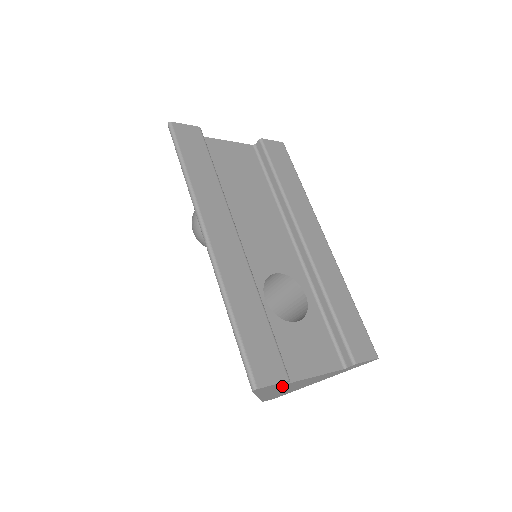
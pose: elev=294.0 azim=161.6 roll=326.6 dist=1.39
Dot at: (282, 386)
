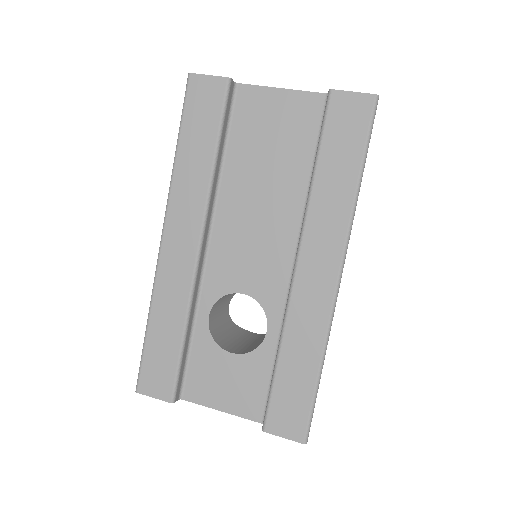
Dot at: occluded
